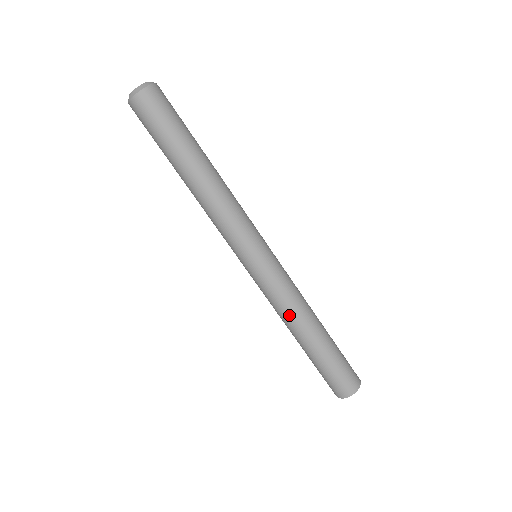
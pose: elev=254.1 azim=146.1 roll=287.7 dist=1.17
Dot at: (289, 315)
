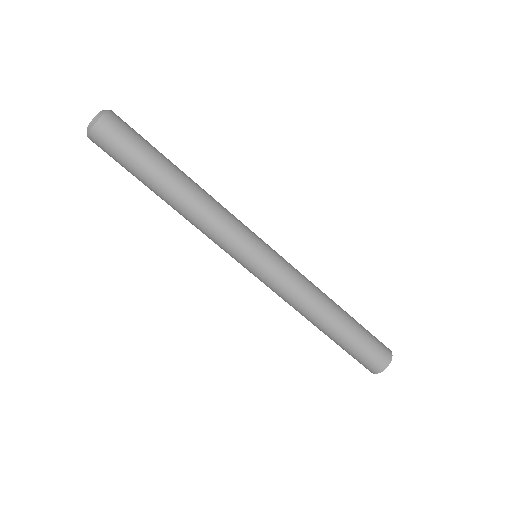
Dot at: (313, 296)
